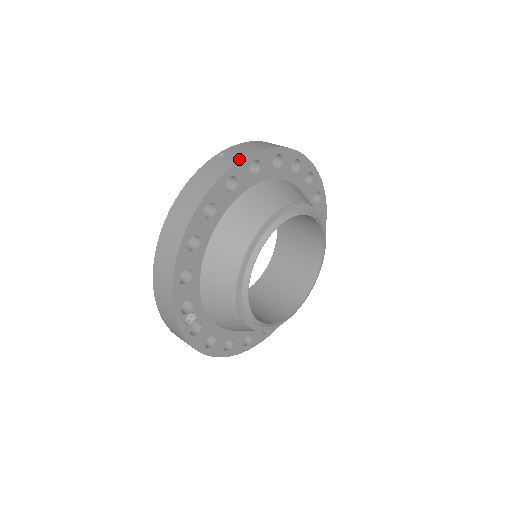
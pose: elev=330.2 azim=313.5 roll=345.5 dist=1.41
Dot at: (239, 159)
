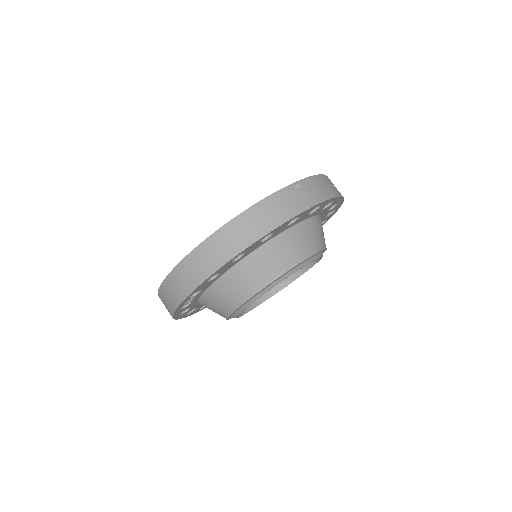
Dot at: (312, 204)
